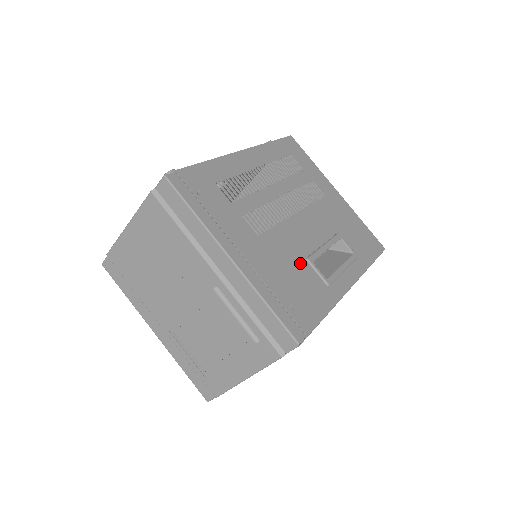
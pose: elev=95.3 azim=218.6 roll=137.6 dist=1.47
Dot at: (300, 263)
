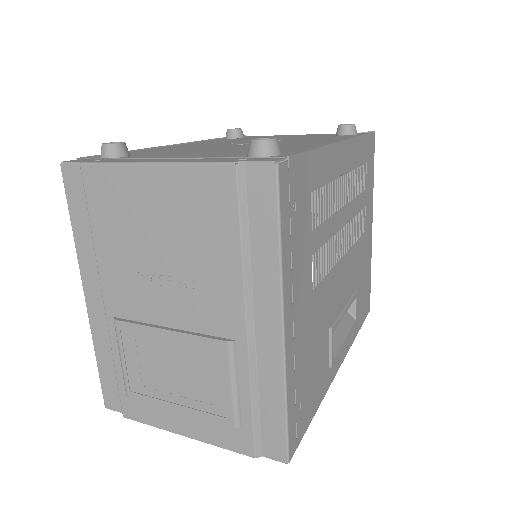
Dot at: (325, 334)
